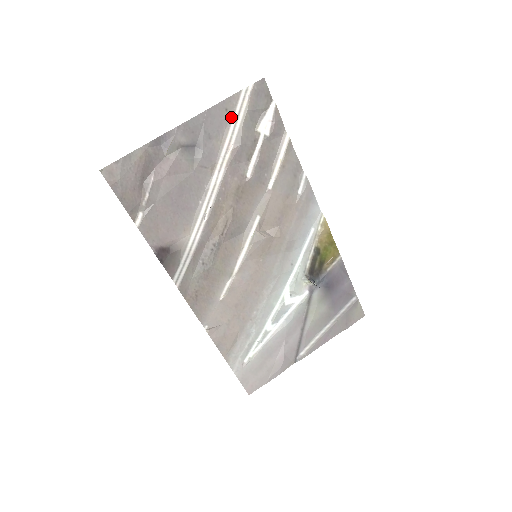
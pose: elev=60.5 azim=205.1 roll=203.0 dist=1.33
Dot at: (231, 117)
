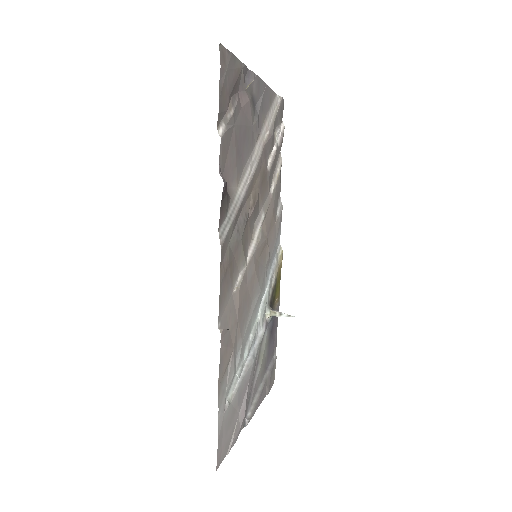
Dot at: (270, 107)
